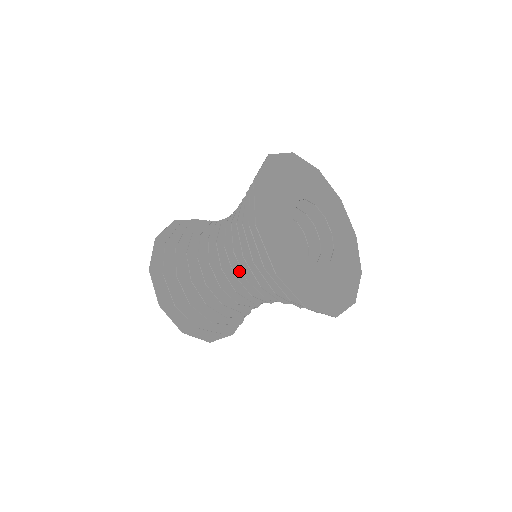
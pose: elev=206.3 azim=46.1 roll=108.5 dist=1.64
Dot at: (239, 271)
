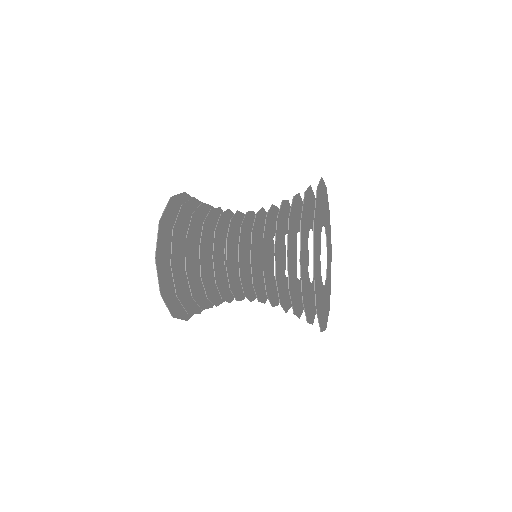
Dot at: (265, 296)
